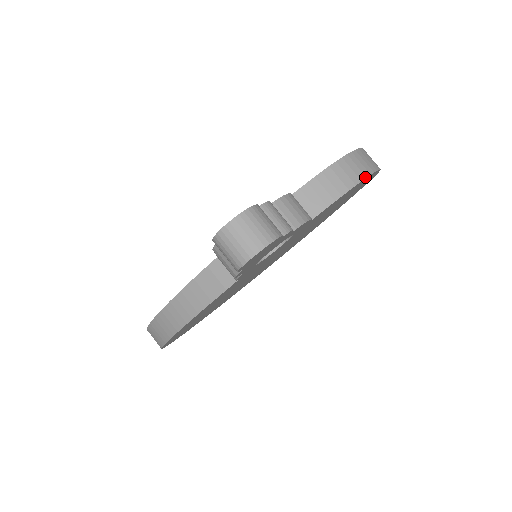
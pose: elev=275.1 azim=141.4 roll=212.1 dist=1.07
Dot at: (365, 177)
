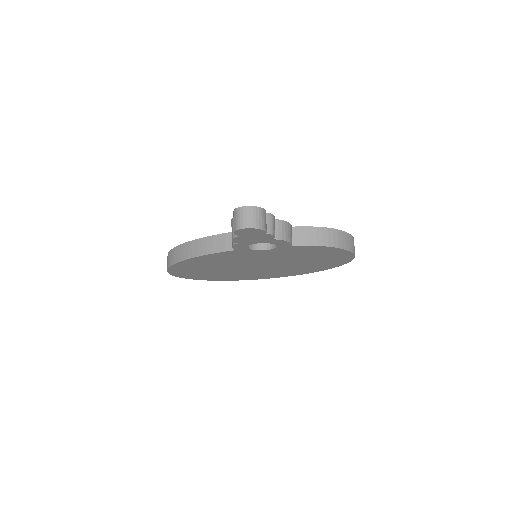
Dot at: (338, 247)
